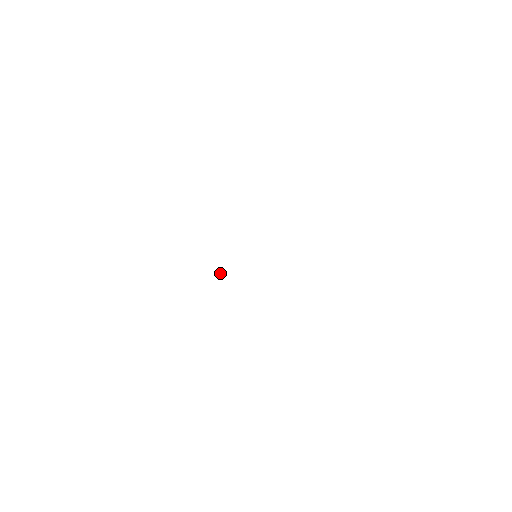
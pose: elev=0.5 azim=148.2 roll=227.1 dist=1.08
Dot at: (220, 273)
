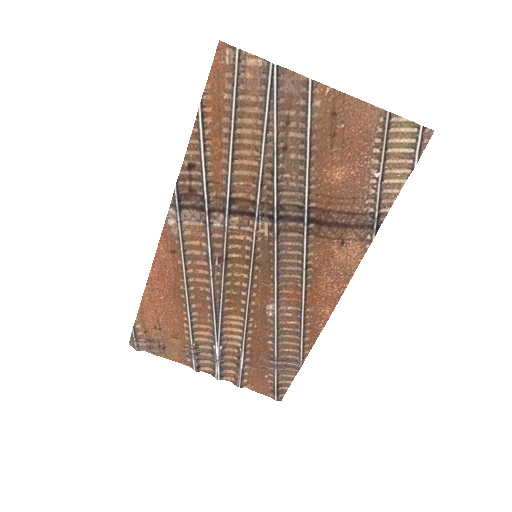
Dot at: (220, 284)
